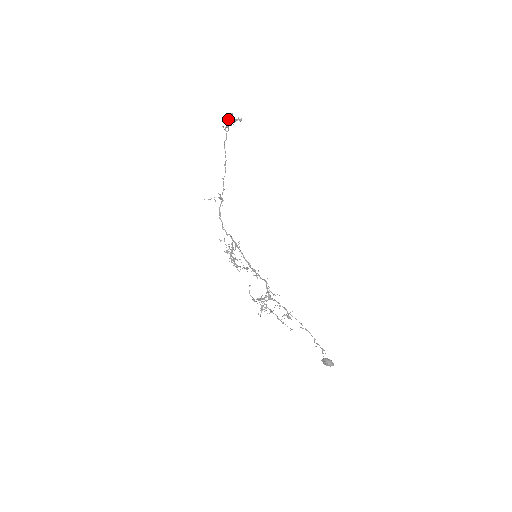
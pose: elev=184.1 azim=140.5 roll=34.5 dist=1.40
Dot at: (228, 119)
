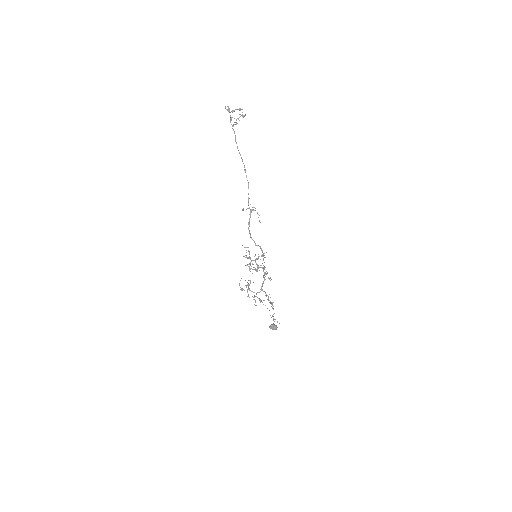
Dot at: (232, 110)
